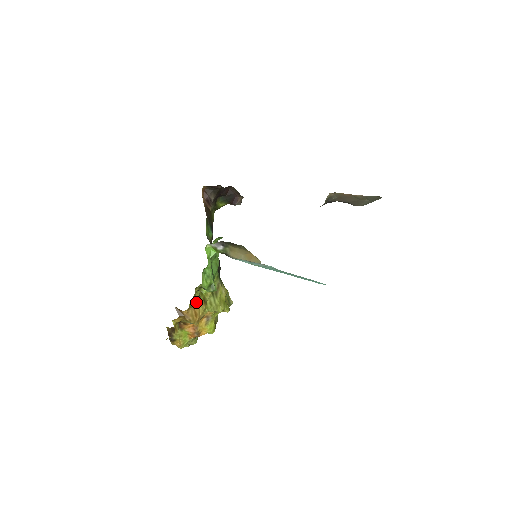
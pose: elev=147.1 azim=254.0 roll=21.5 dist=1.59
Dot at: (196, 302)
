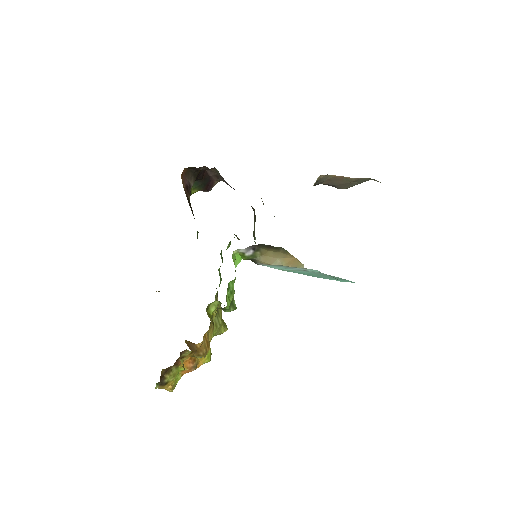
Dot at: (209, 328)
